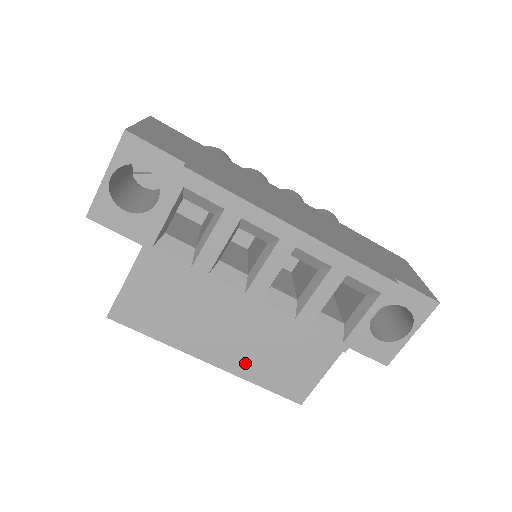
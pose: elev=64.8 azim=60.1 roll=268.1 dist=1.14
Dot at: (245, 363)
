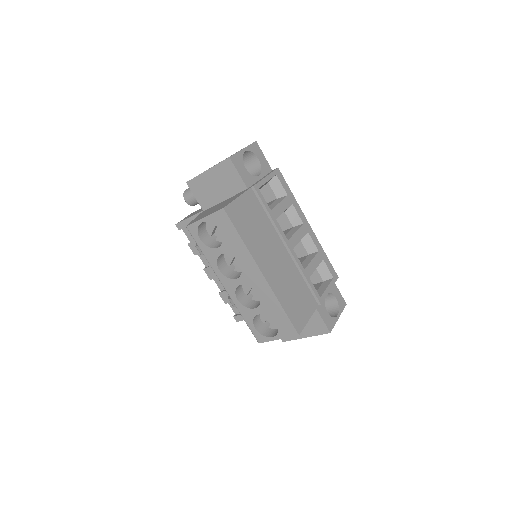
Dot at: (279, 286)
